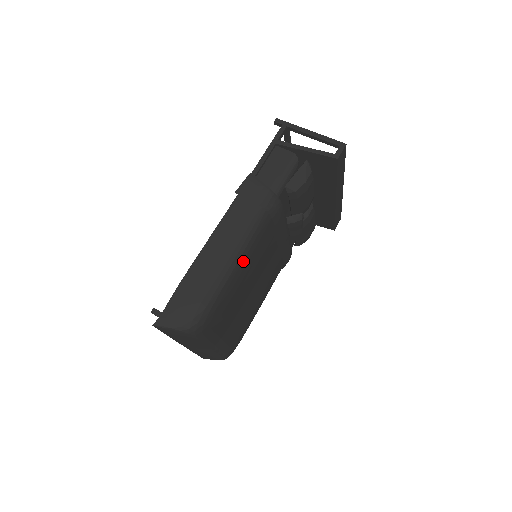
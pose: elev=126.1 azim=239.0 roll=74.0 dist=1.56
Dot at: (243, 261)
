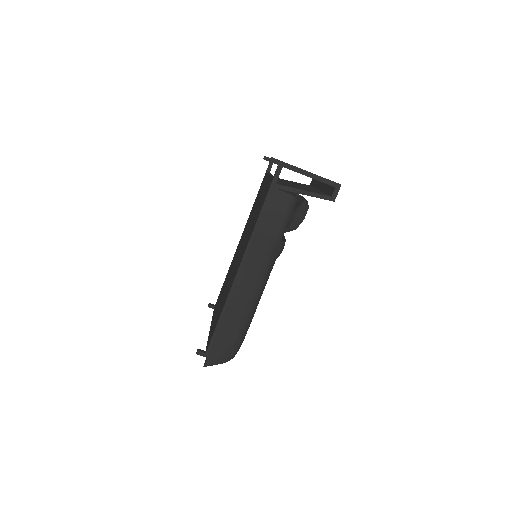
Dot at: occluded
